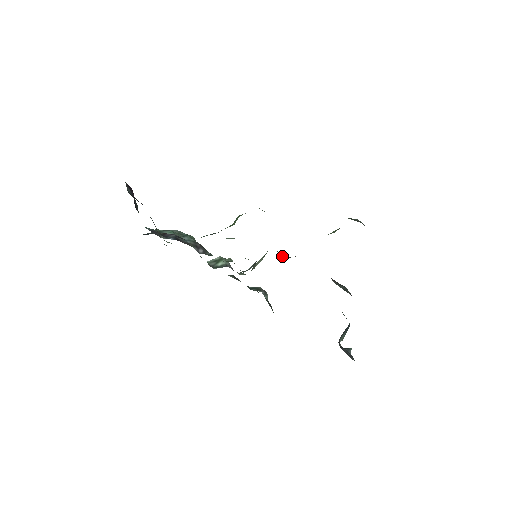
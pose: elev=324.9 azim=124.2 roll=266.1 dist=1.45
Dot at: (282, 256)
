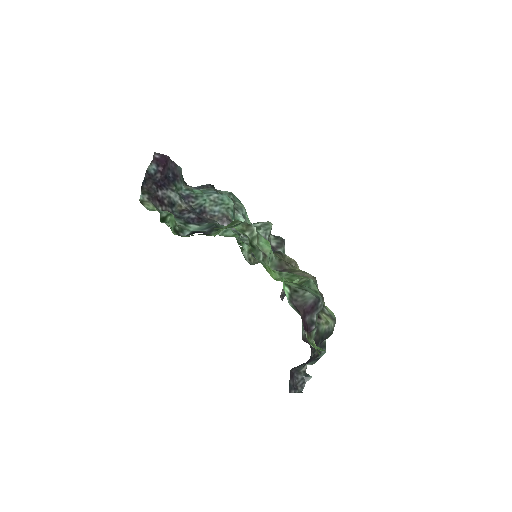
Dot at: (280, 265)
